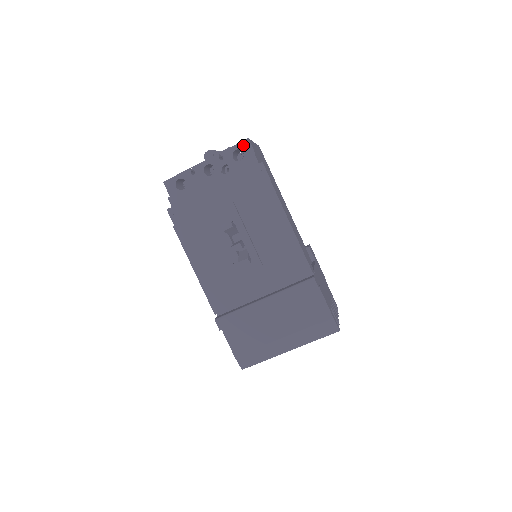
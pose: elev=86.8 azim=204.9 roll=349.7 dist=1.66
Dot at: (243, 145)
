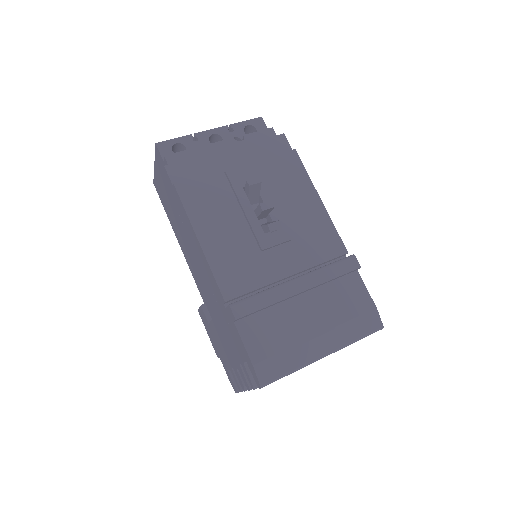
Dot at: (256, 122)
